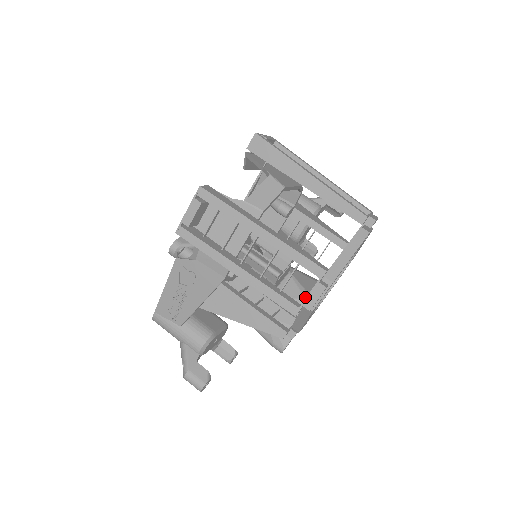
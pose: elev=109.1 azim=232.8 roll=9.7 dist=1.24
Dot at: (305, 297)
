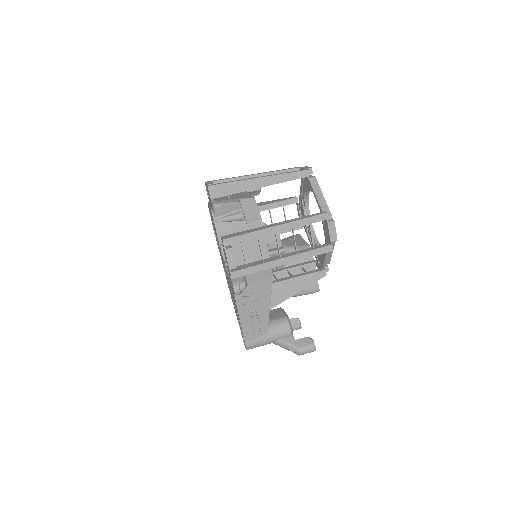
Dot at: (301, 249)
